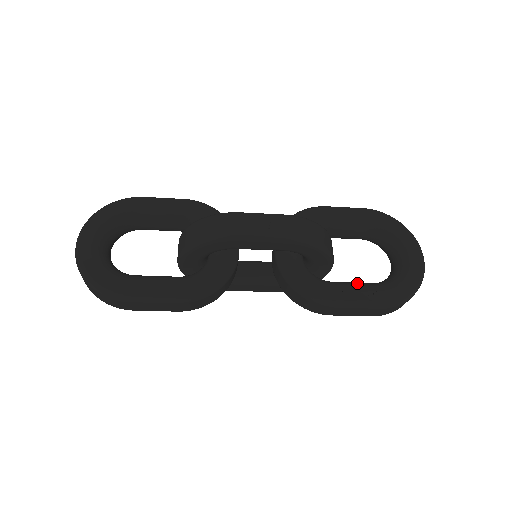
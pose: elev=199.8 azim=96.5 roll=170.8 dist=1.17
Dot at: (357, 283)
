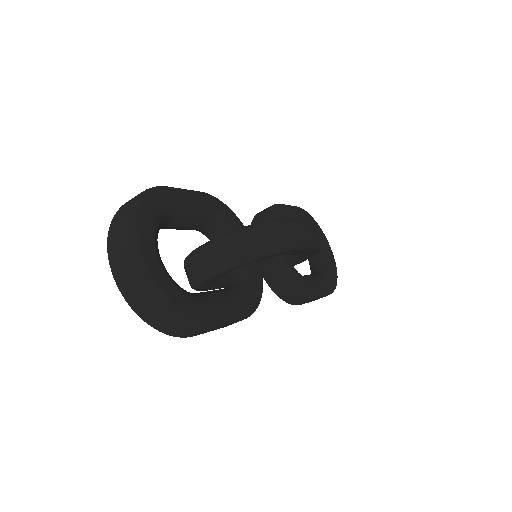
Dot at: (316, 275)
